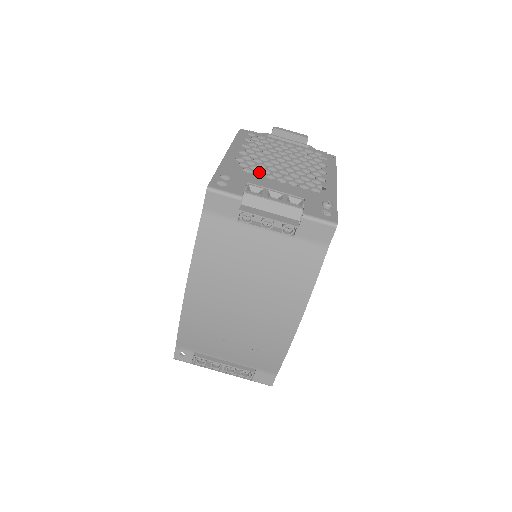
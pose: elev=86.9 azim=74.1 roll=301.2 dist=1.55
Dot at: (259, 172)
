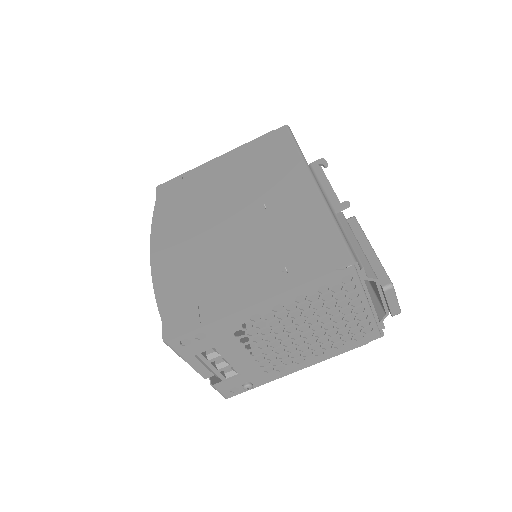
Dot at: (250, 337)
